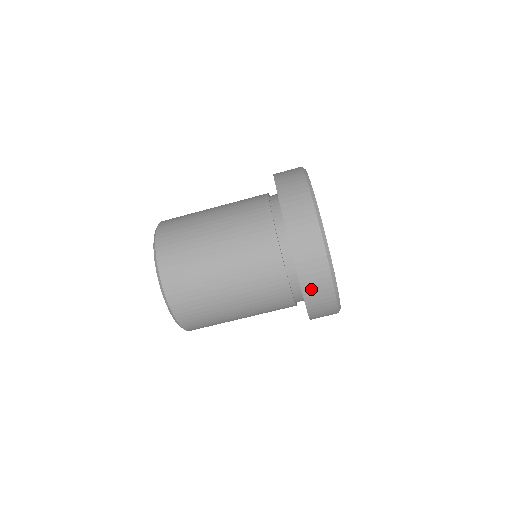
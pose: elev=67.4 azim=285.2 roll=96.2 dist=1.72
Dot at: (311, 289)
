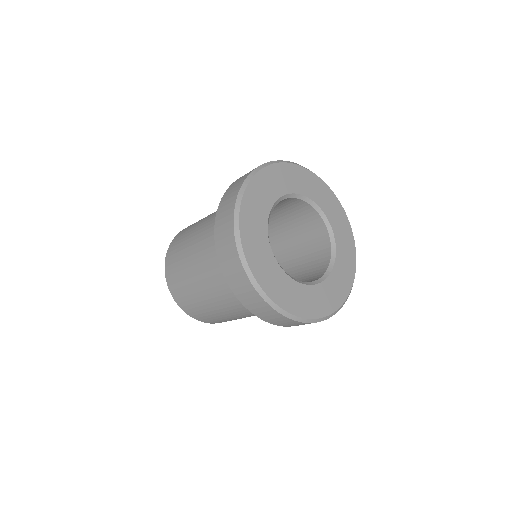
Dot at: occluded
